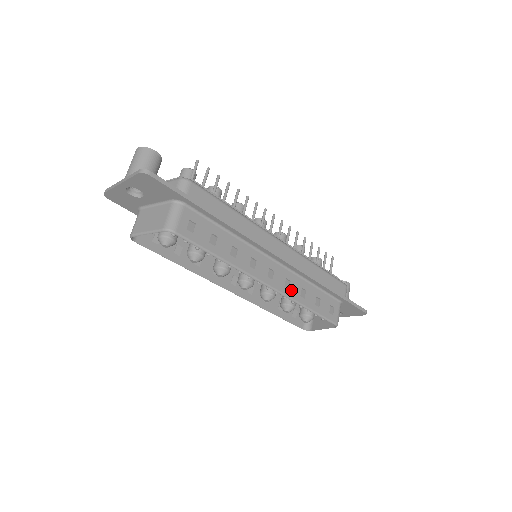
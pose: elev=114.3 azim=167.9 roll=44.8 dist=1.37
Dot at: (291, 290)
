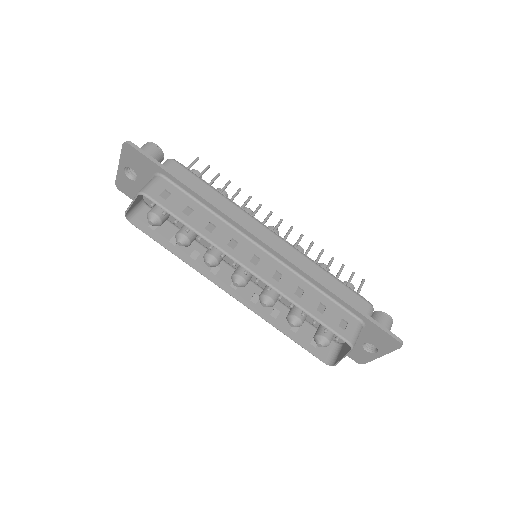
Dot at: (281, 284)
